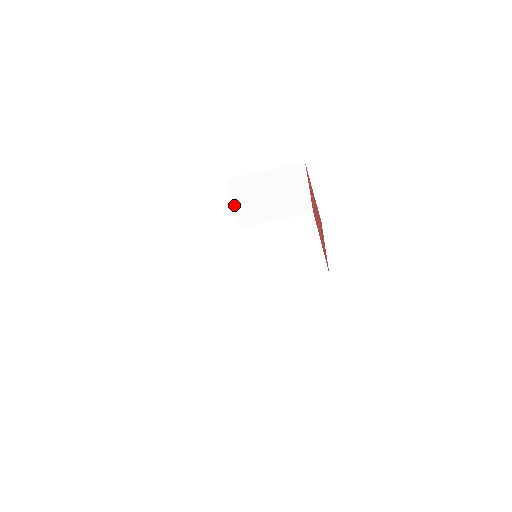
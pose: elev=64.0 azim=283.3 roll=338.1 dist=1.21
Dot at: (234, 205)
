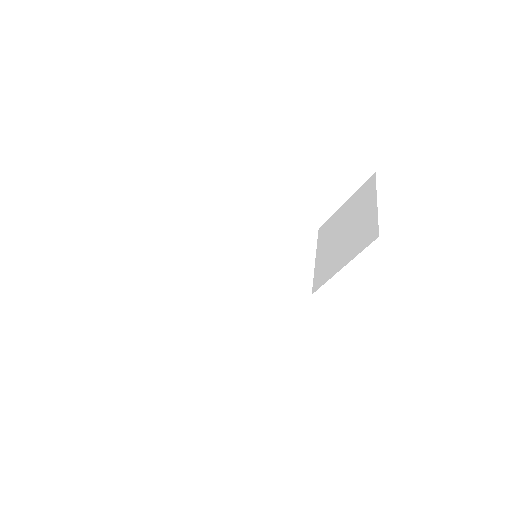
Dot at: (291, 211)
